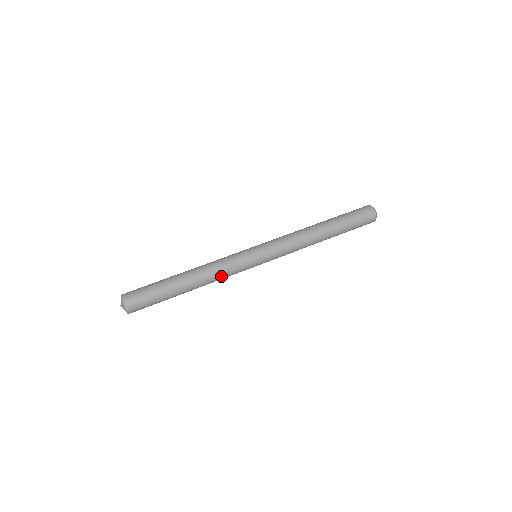
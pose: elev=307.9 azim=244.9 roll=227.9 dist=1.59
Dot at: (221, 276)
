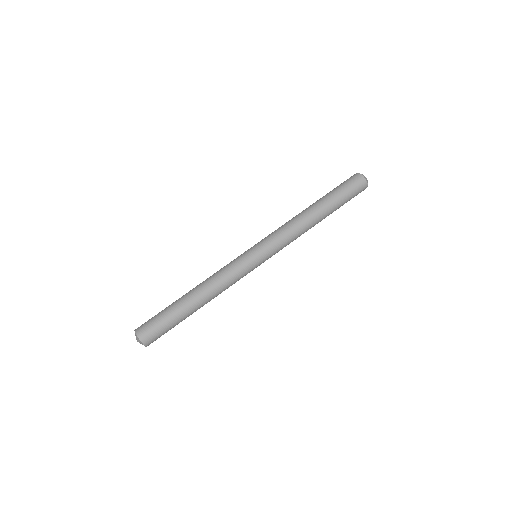
Dot at: (227, 286)
